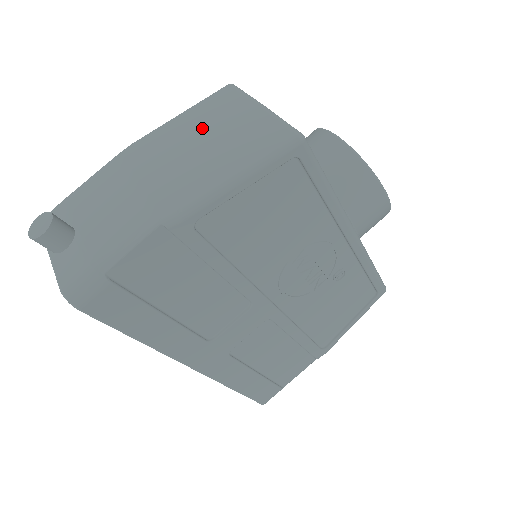
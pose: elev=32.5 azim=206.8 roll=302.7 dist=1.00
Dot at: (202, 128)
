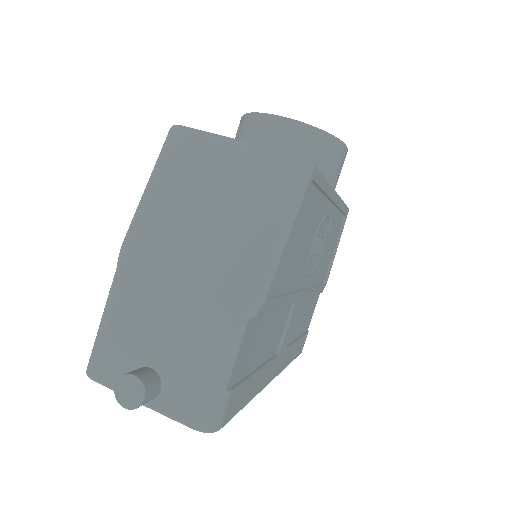
Dot at: (194, 195)
